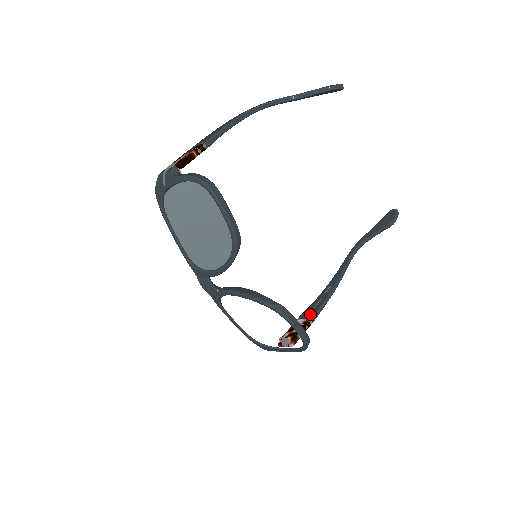
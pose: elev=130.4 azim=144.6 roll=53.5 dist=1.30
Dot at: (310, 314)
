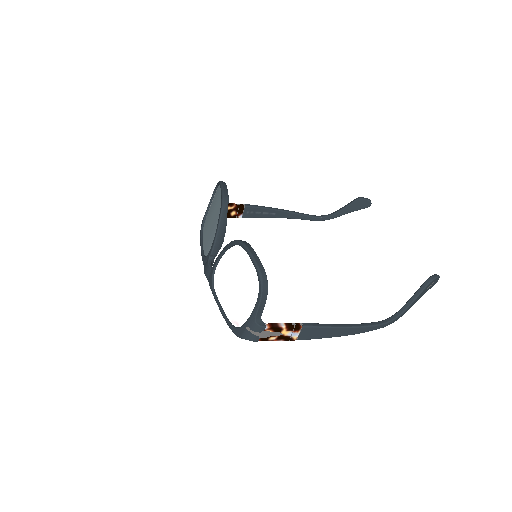
Dot at: occluded
